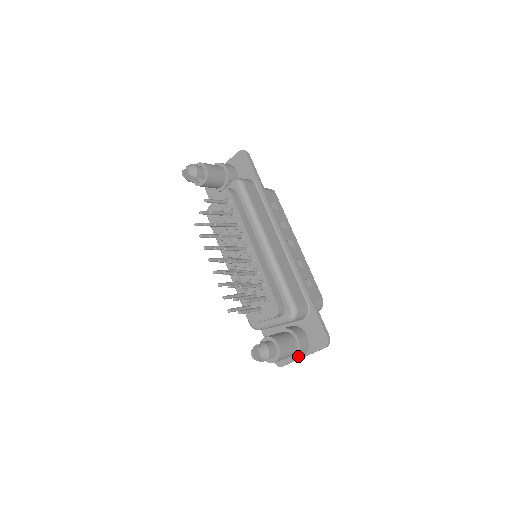
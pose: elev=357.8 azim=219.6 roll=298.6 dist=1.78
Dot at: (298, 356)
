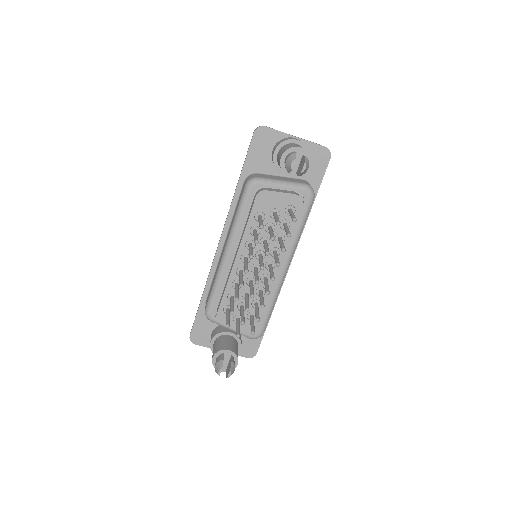
Dot at: occluded
